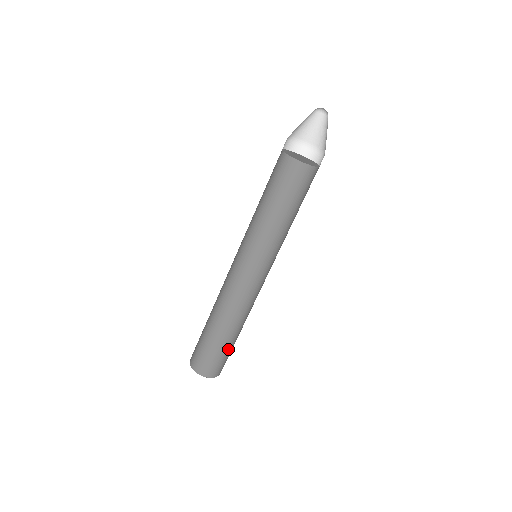
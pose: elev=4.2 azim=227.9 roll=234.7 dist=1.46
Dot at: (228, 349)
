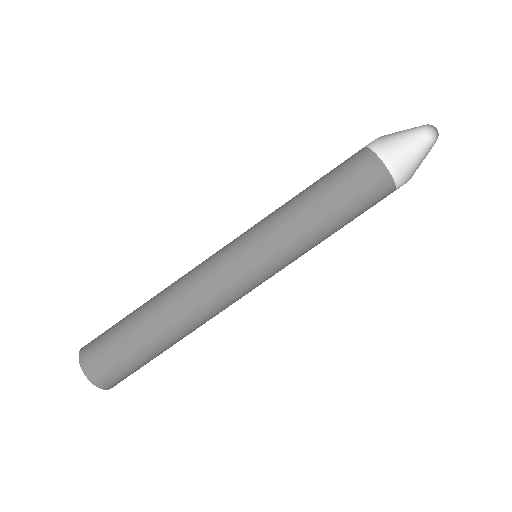
Dot at: (148, 359)
